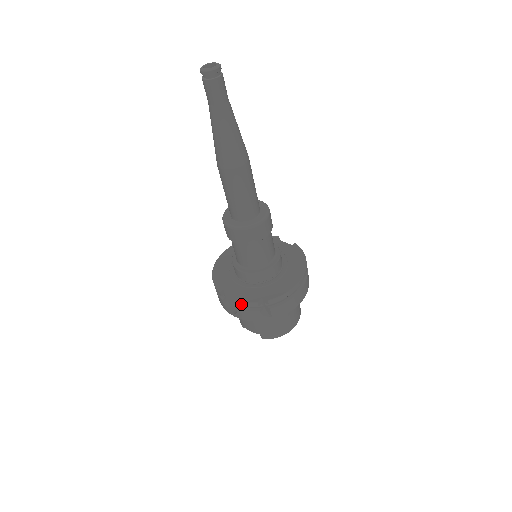
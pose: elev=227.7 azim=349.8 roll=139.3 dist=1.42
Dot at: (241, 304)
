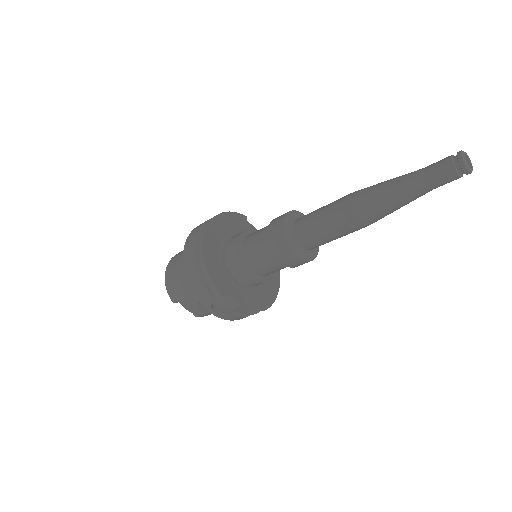
Dot at: (244, 313)
